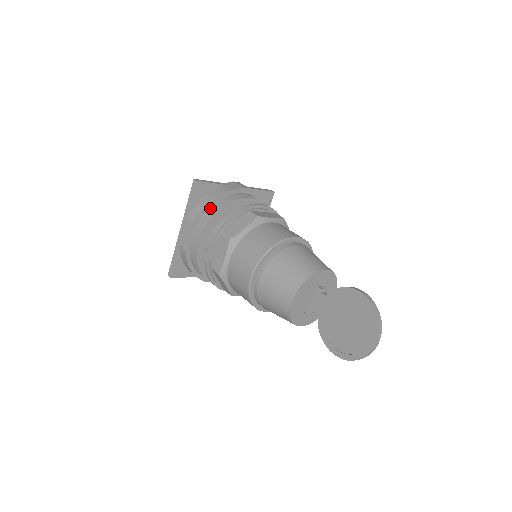
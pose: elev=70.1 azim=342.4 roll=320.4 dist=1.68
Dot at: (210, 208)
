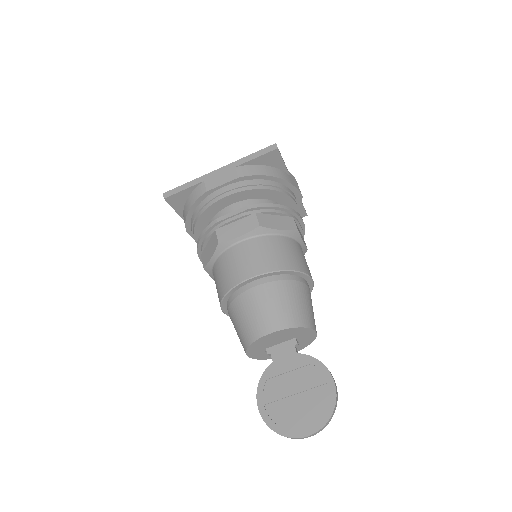
Dot at: (263, 180)
